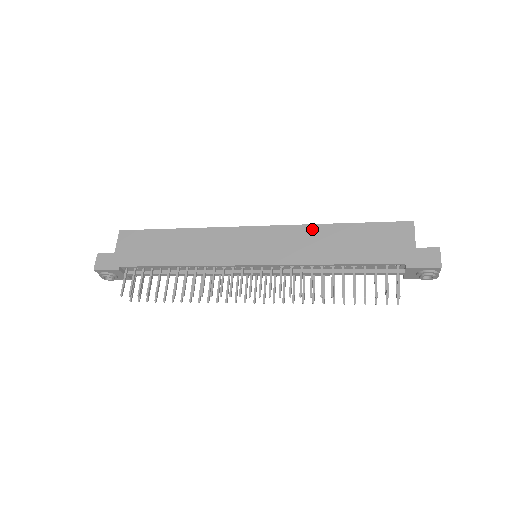
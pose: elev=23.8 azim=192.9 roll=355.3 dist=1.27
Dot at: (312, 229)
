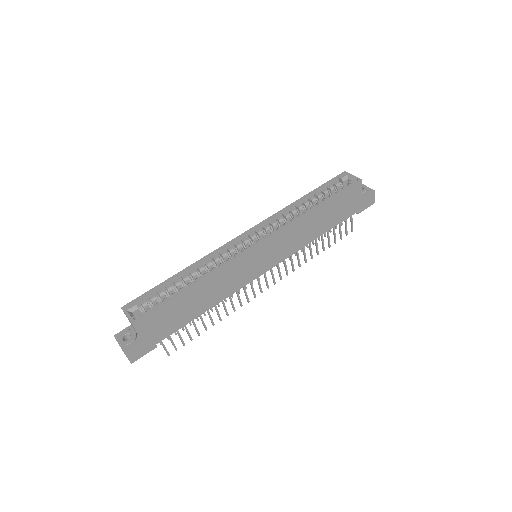
Dot at: (301, 222)
